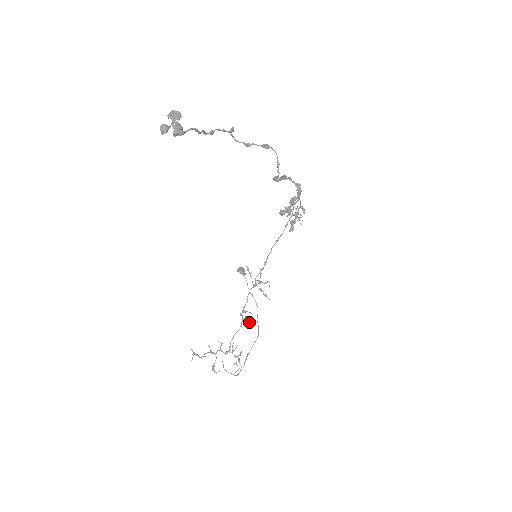
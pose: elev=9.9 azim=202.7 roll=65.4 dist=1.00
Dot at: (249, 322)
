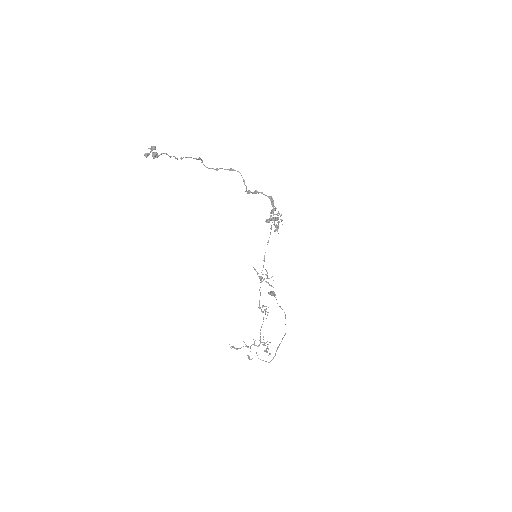
Dot at: occluded
